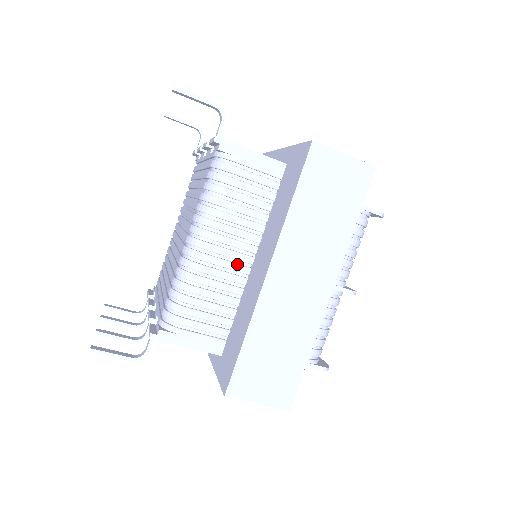
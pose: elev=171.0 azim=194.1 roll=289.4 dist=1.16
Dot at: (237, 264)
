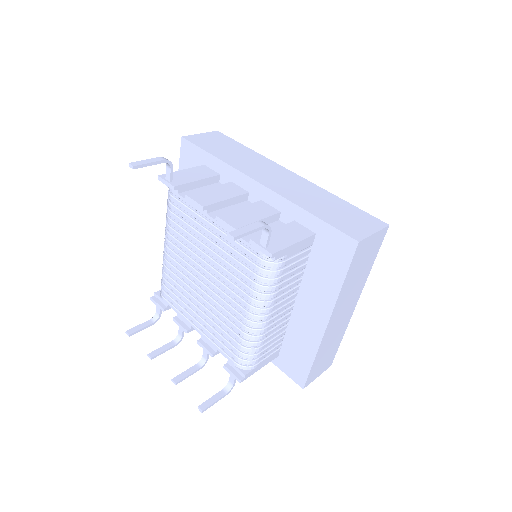
Dot at: (286, 310)
